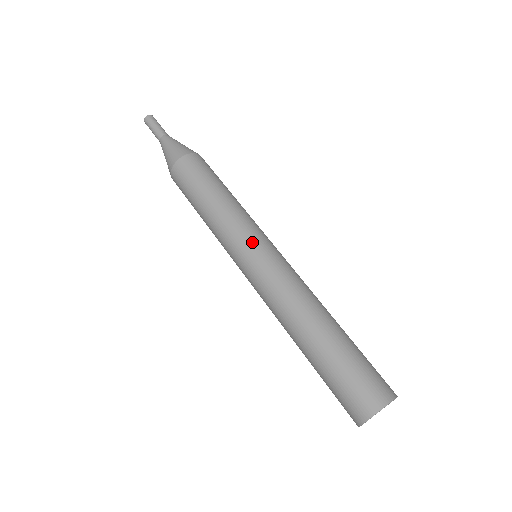
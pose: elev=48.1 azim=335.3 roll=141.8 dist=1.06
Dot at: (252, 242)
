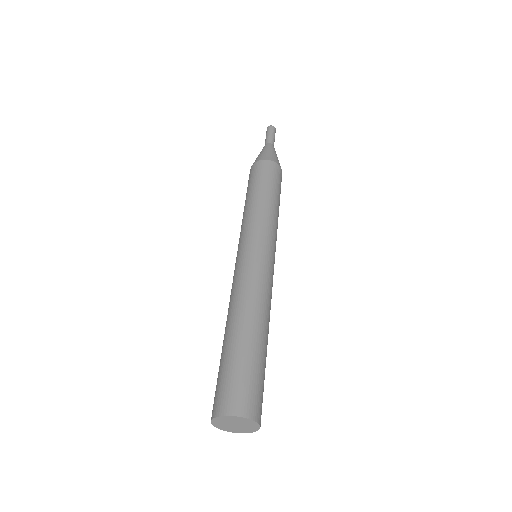
Dot at: (265, 241)
